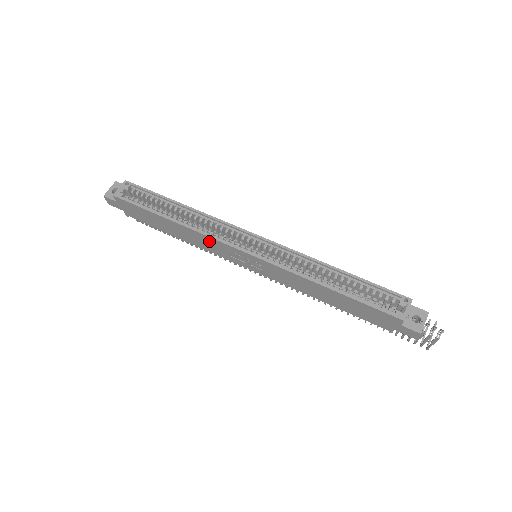
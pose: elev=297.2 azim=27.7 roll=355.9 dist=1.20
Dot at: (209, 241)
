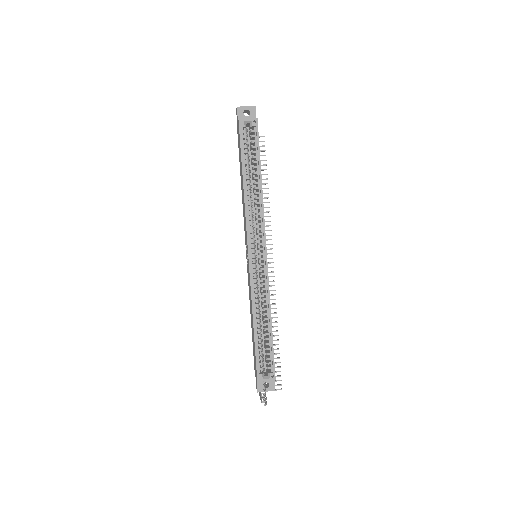
Dot at: (245, 219)
